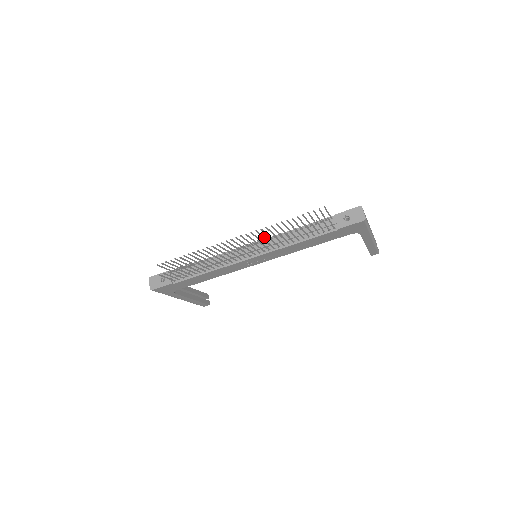
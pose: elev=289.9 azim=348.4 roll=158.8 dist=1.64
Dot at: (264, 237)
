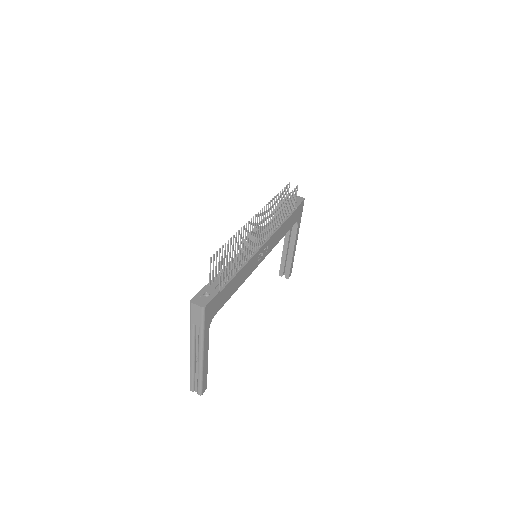
Dot at: occluded
